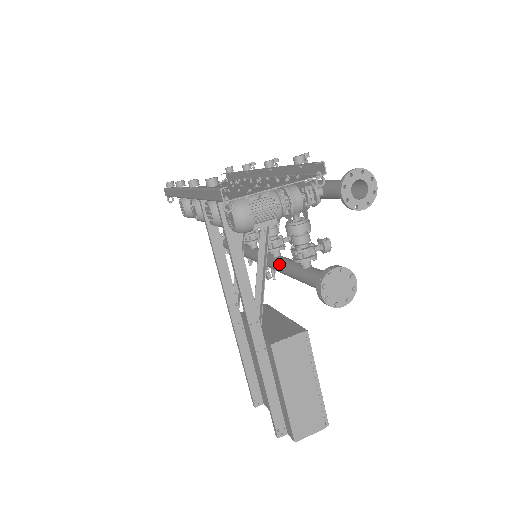
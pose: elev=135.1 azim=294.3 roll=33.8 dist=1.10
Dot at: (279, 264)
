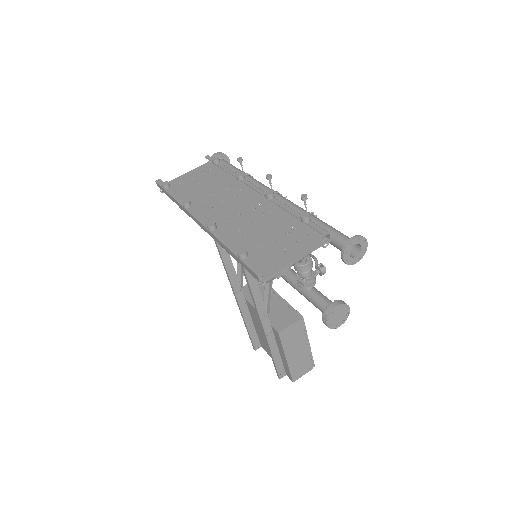
Dot at: occluded
